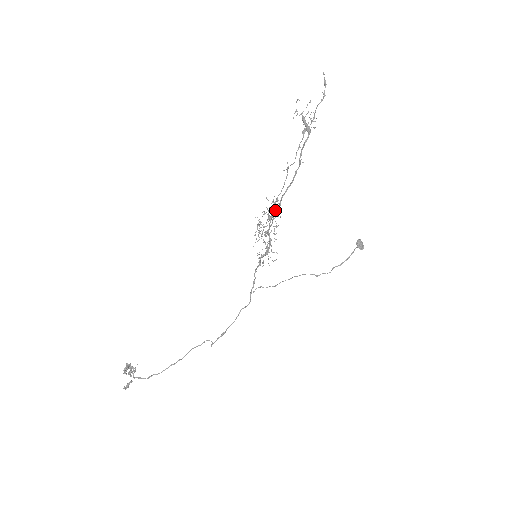
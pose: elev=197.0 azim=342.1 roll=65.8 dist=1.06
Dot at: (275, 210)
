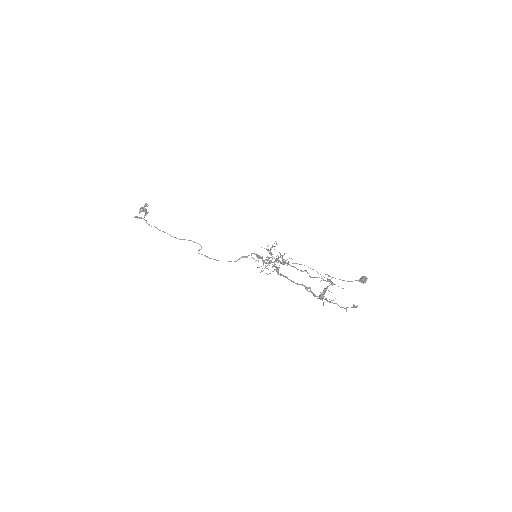
Dot at: (282, 264)
